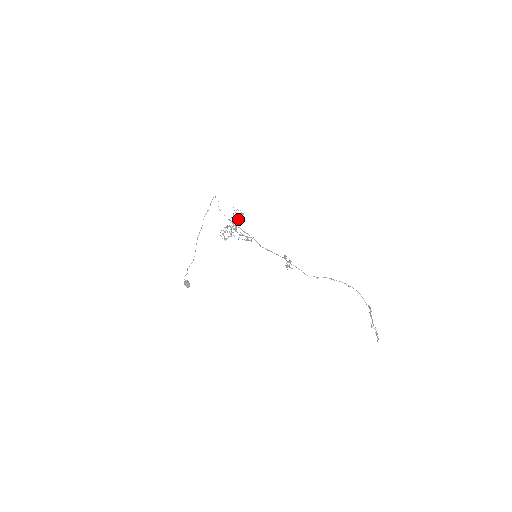
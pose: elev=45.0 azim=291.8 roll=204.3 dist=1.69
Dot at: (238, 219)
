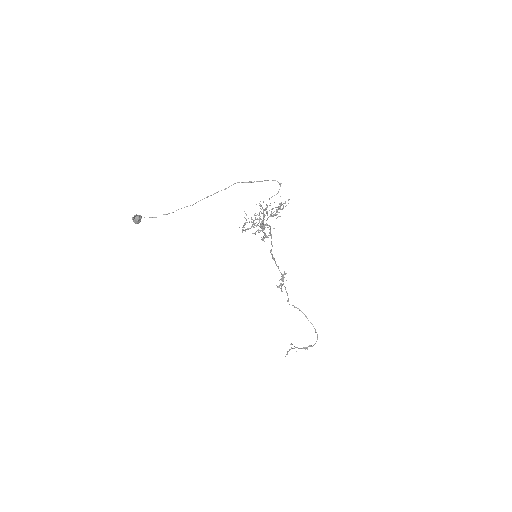
Dot at: (276, 215)
